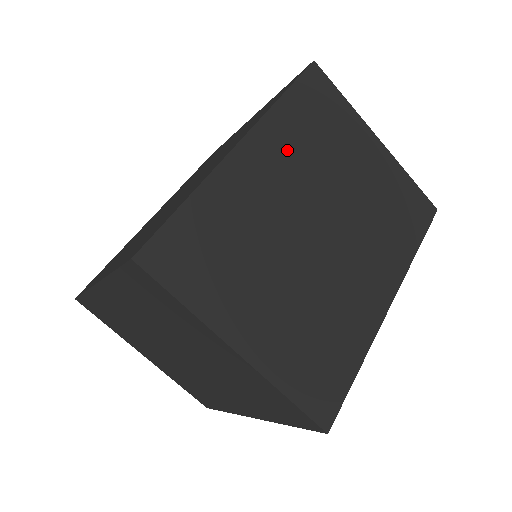
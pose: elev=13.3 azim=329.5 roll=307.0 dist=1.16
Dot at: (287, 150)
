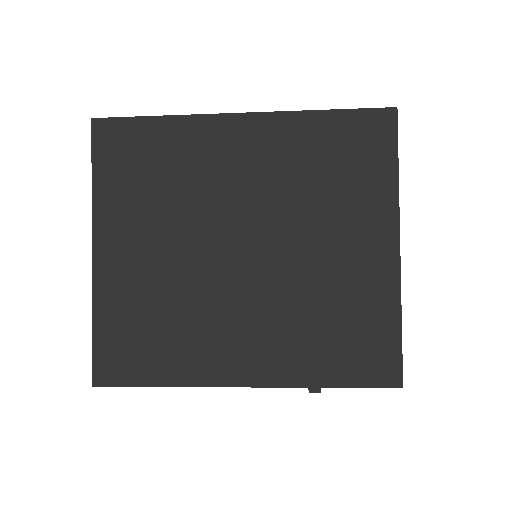
Dot at: occluded
